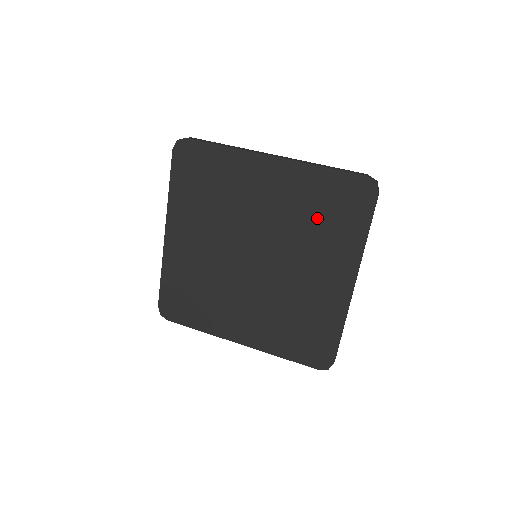
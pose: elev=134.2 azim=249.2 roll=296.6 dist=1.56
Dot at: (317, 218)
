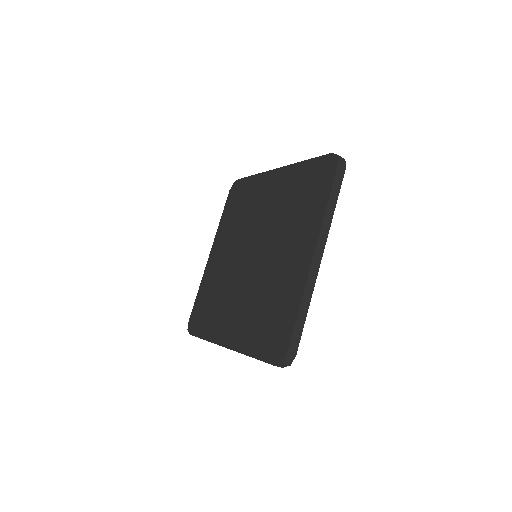
Dot at: (296, 203)
